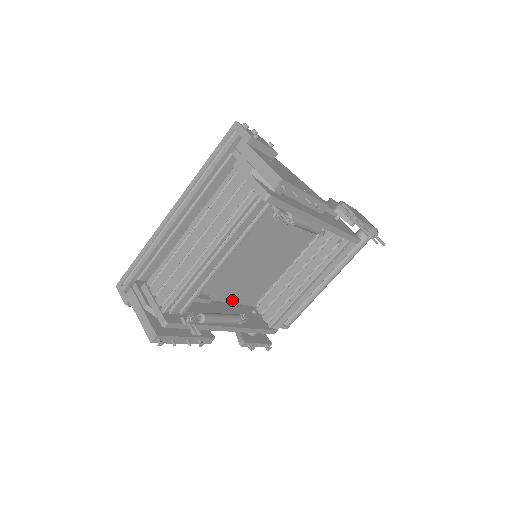
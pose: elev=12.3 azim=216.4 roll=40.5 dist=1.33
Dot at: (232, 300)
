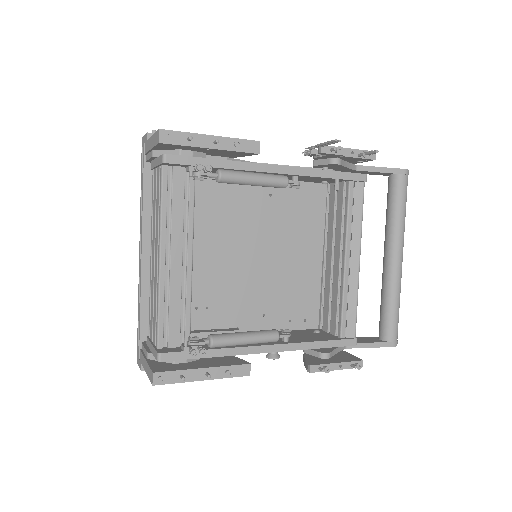
Dot at: (276, 327)
